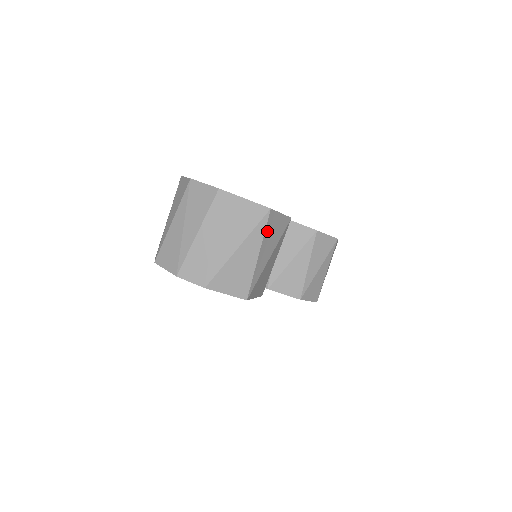
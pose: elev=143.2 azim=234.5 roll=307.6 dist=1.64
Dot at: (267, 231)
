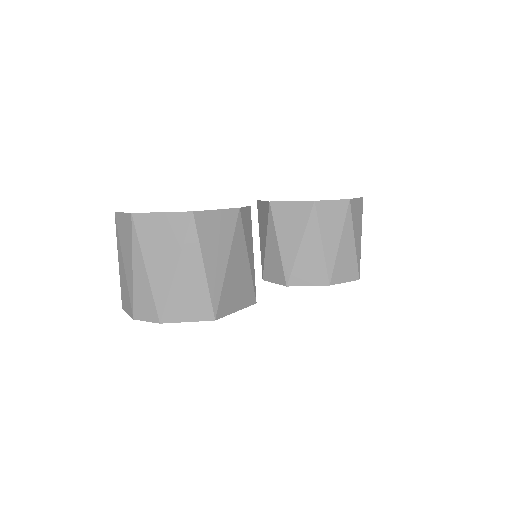
Dot at: (203, 237)
